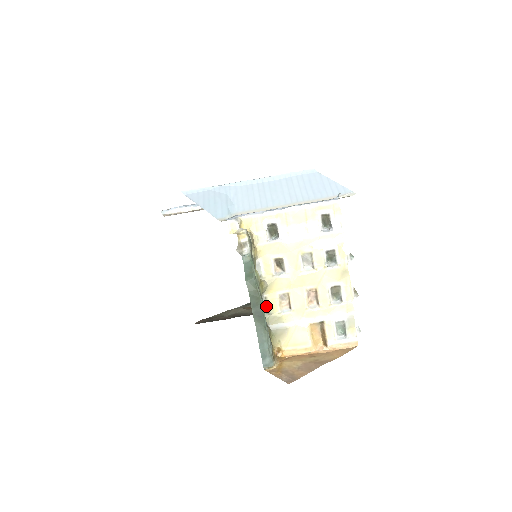
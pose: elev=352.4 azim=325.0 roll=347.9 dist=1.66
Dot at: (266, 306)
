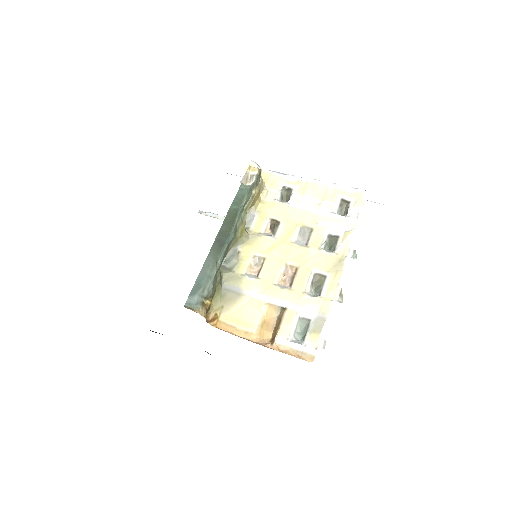
Dot at: (233, 260)
